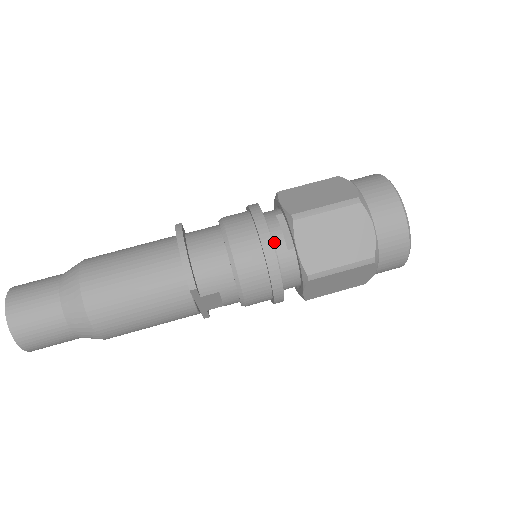
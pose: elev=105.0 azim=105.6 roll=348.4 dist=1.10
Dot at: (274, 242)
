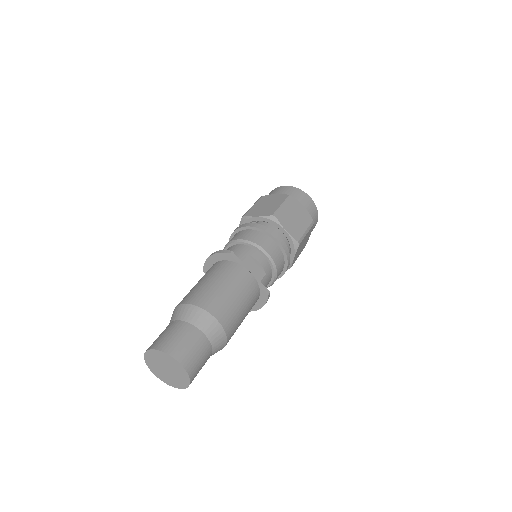
Dot at: occluded
